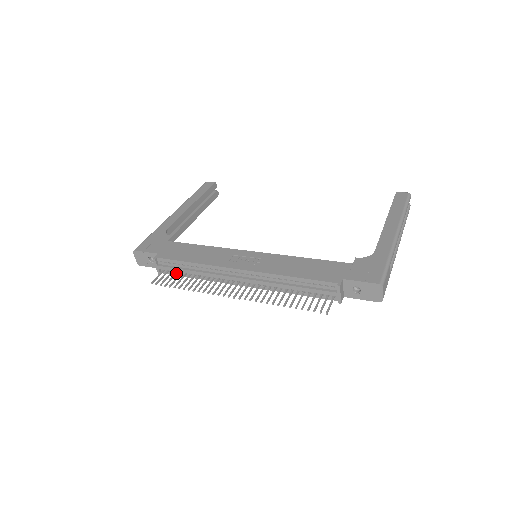
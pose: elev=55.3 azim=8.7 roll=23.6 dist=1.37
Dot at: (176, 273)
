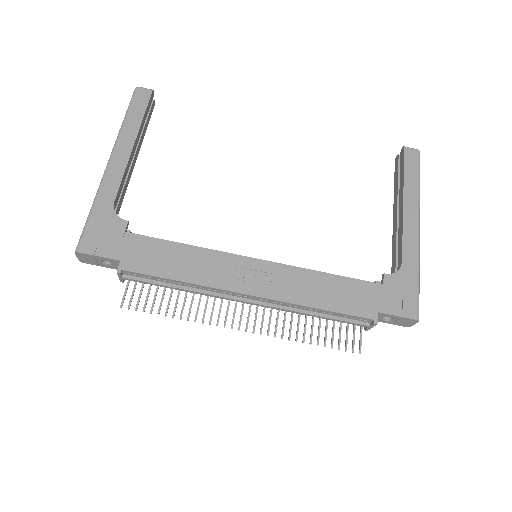
Dot at: (151, 285)
